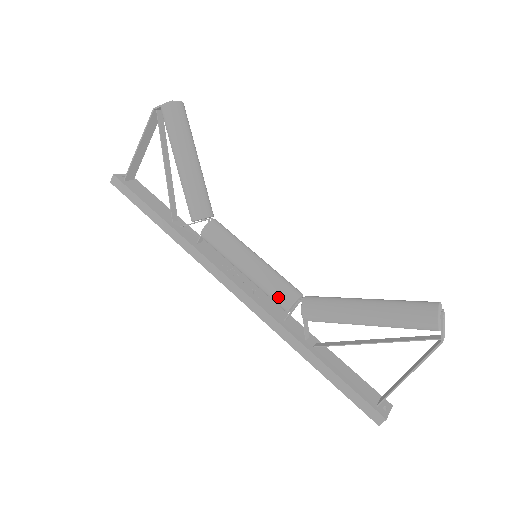
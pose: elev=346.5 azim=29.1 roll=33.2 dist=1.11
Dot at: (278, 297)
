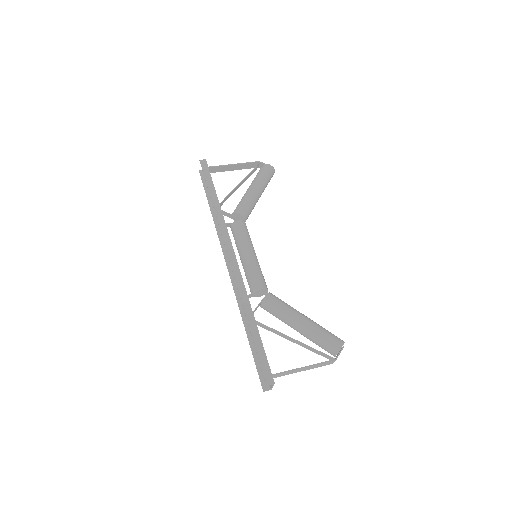
Dot at: (258, 279)
